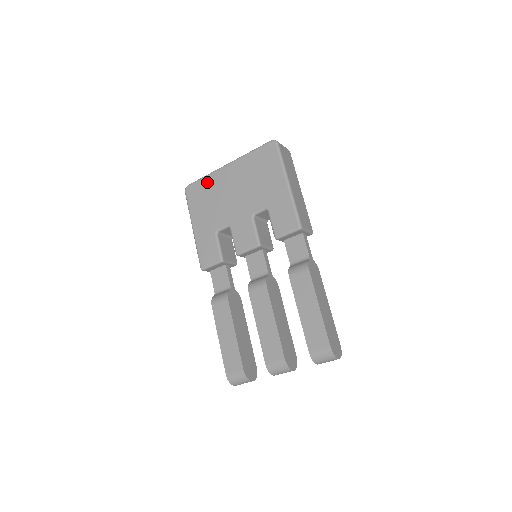
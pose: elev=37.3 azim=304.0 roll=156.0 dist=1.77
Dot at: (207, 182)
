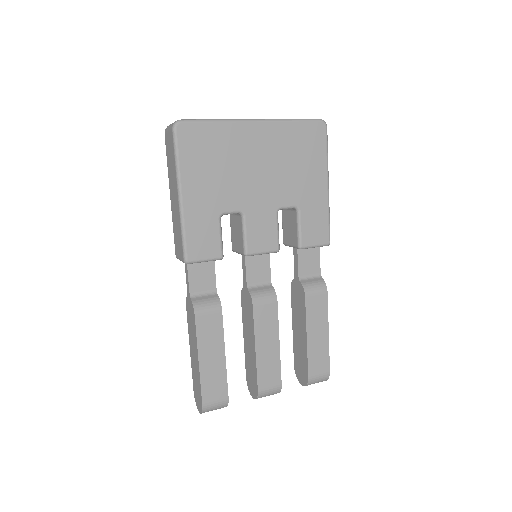
Dot at: (219, 132)
